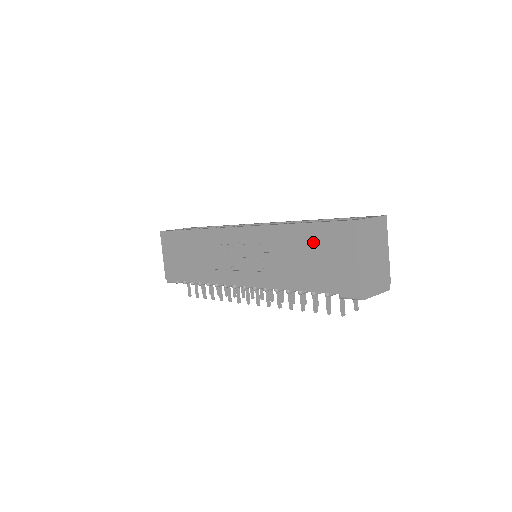
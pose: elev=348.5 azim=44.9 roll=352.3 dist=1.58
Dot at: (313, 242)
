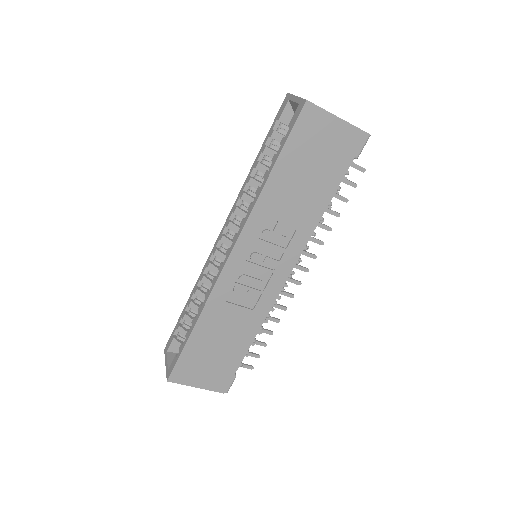
Dot at: (298, 160)
